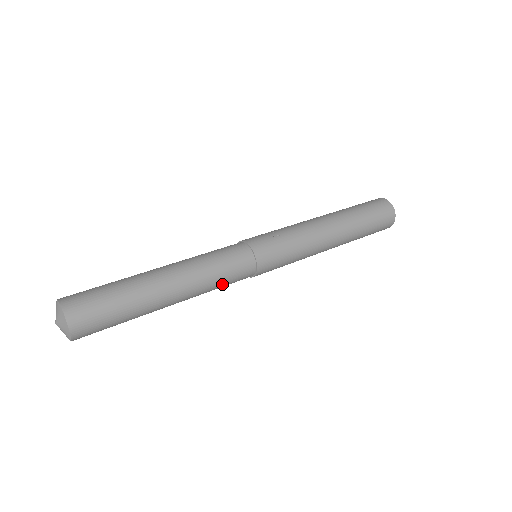
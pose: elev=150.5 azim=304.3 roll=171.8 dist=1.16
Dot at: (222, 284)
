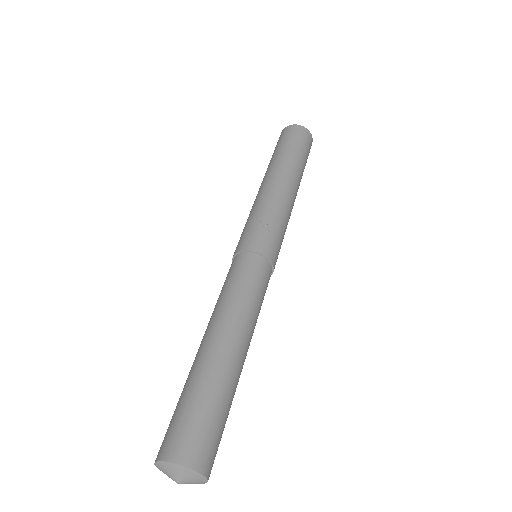
Dot at: occluded
